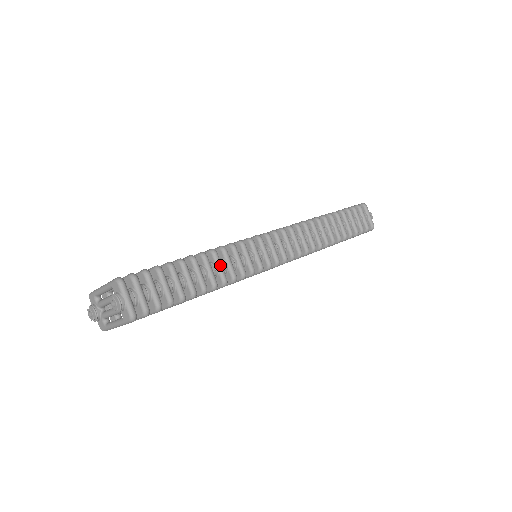
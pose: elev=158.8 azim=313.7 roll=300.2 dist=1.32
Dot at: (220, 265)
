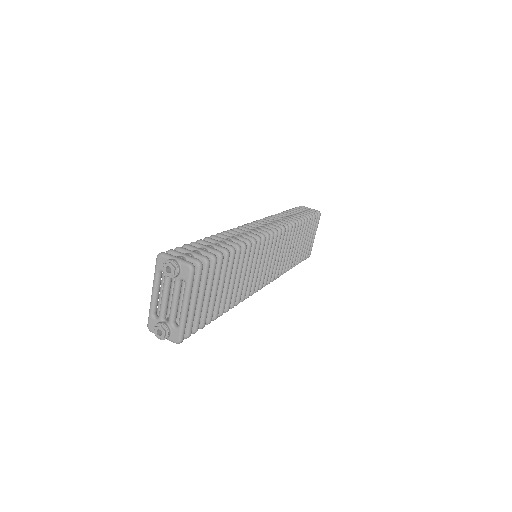
Dot at: (230, 237)
